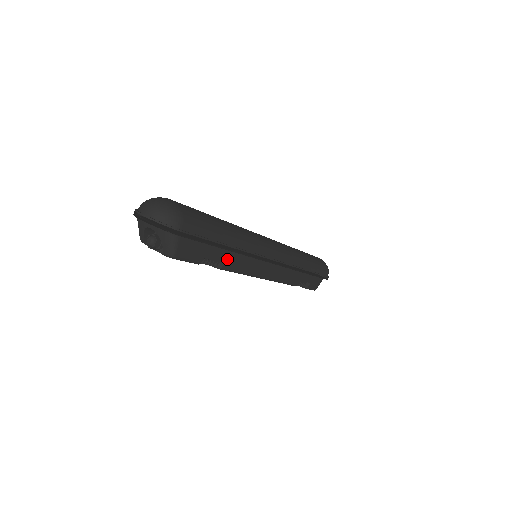
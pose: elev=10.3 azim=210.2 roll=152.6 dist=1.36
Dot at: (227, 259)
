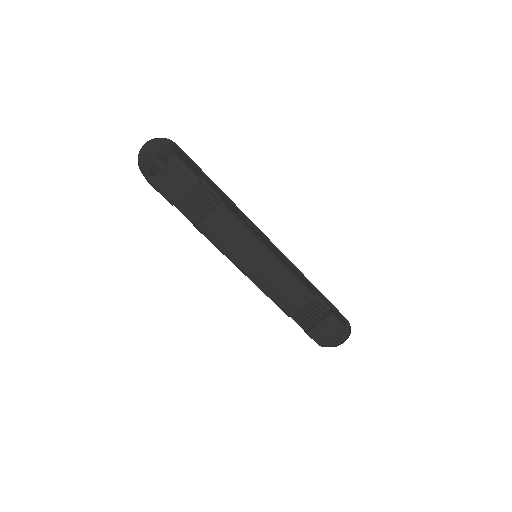
Dot at: (223, 198)
